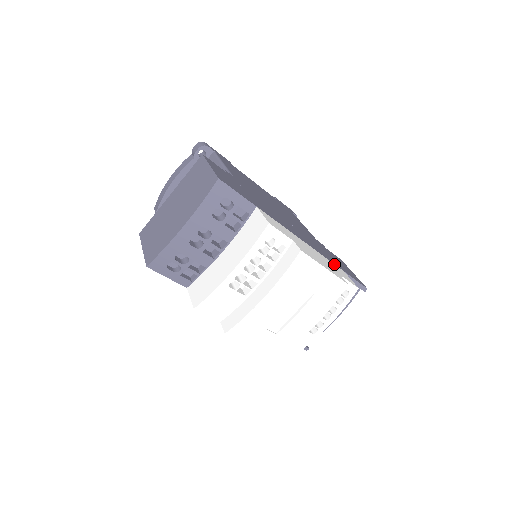
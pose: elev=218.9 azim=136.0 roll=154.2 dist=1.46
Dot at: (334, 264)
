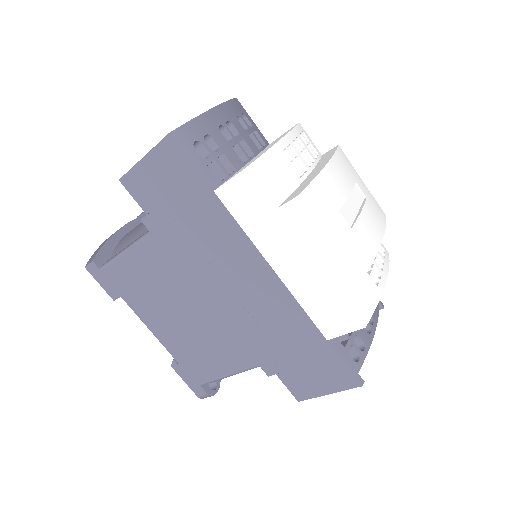
Dot at: occluded
